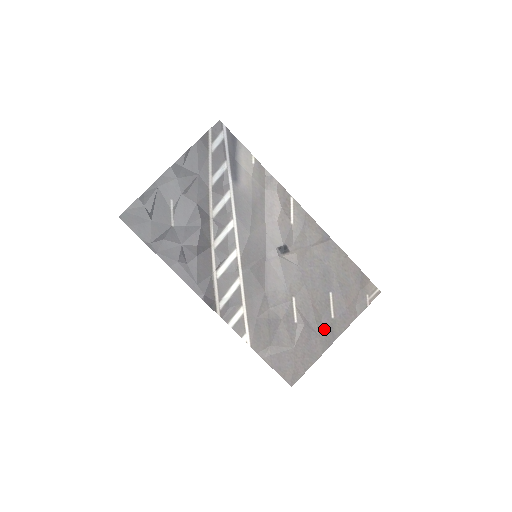
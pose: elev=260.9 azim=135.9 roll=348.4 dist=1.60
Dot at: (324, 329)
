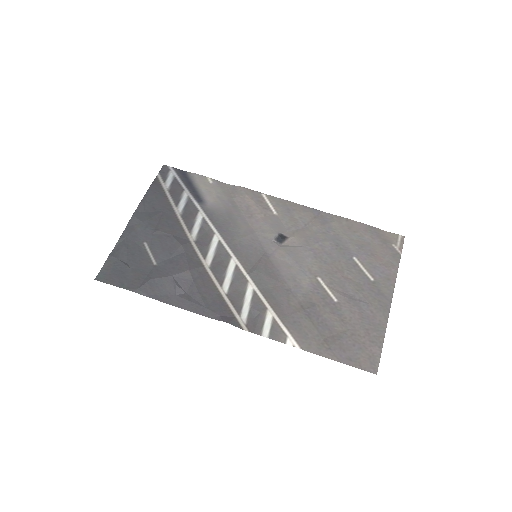
Dot at: (371, 295)
